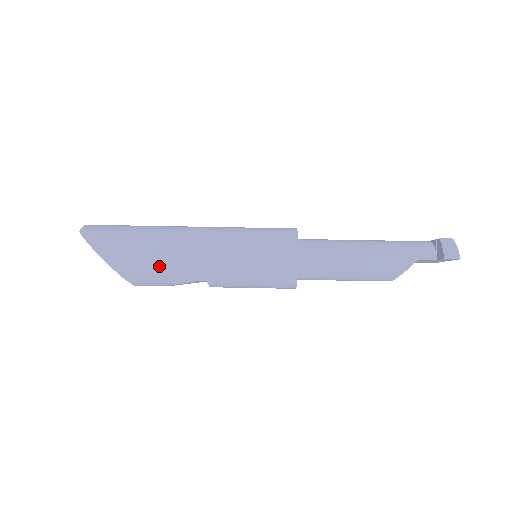
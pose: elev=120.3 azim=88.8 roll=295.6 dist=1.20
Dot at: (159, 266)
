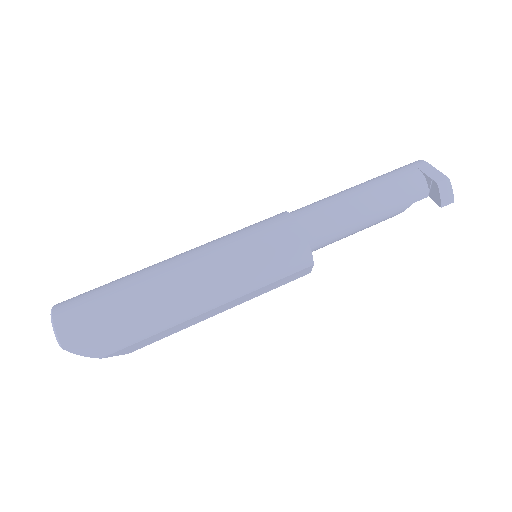
Dot at: (174, 331)
